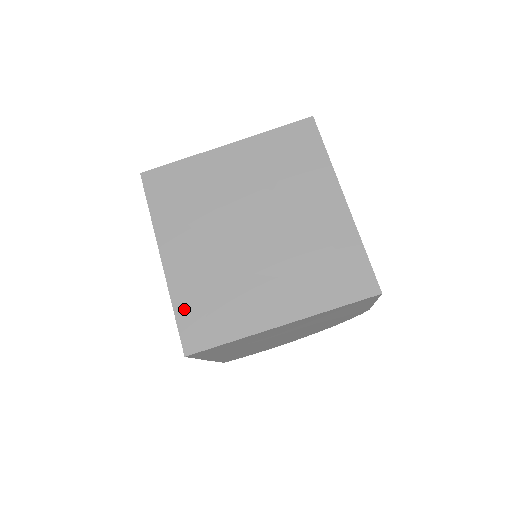
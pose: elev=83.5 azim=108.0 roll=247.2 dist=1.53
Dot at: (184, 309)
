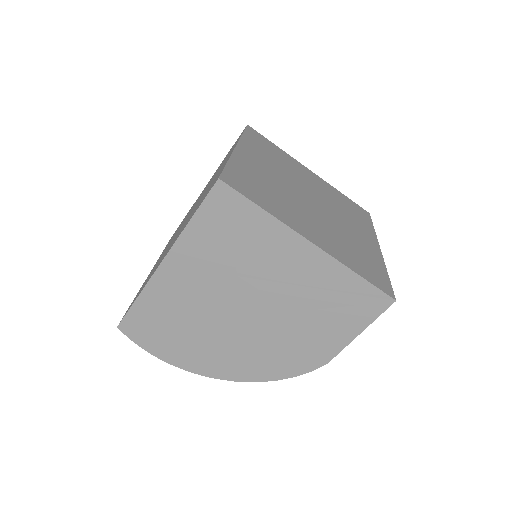
Dot at: (237, 169)
